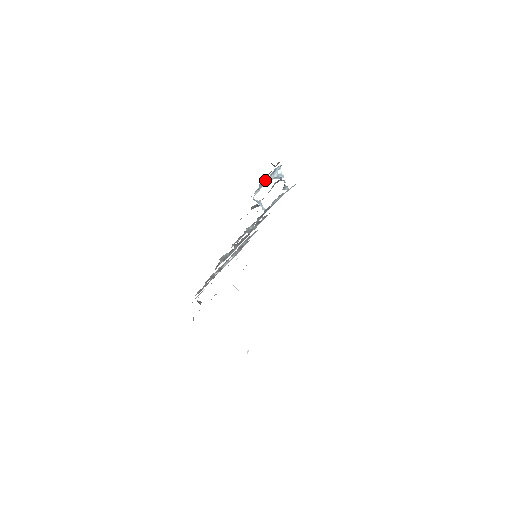
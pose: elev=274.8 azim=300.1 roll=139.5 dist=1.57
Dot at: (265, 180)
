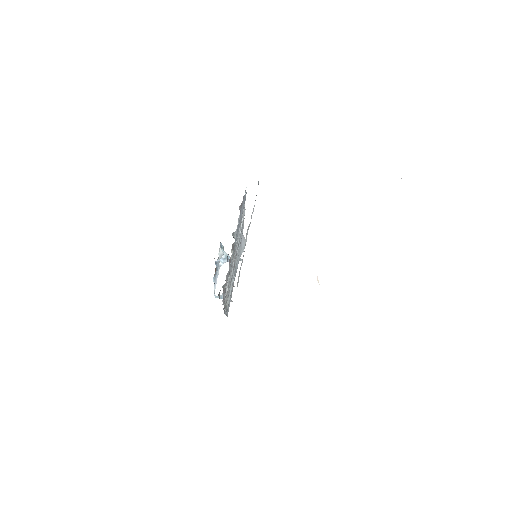
Dot at: (217, 263)
